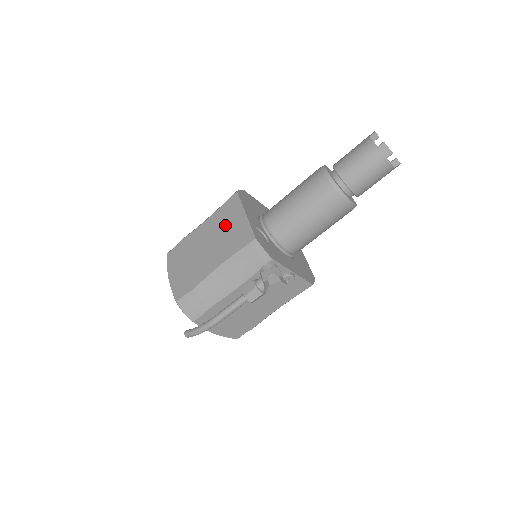
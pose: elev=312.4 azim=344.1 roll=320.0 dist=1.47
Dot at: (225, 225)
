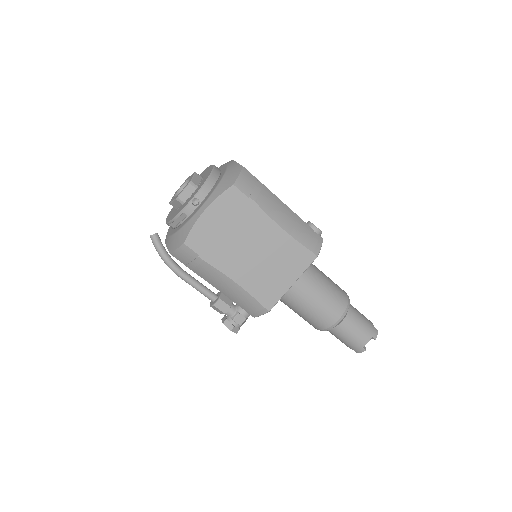
Dot at: (279, 264)
